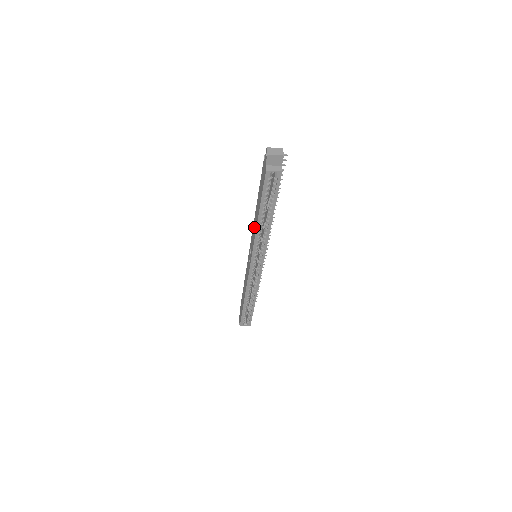
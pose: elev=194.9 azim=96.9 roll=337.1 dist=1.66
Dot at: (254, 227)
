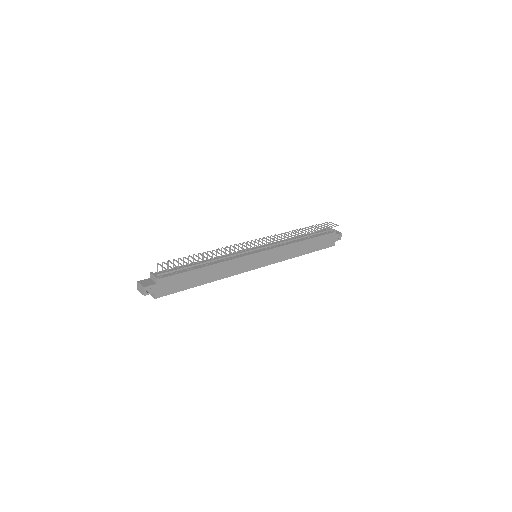
Dot at: occluded
